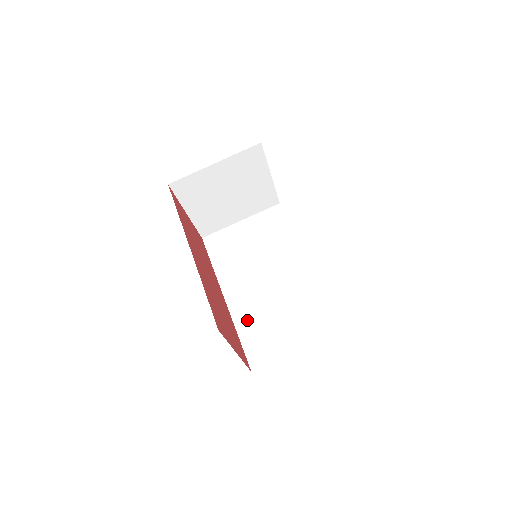
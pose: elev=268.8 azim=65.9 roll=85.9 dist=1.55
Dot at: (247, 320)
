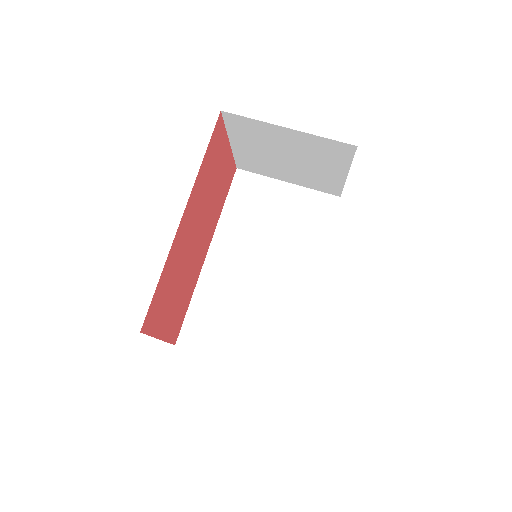
Dot at: (210, 293)
